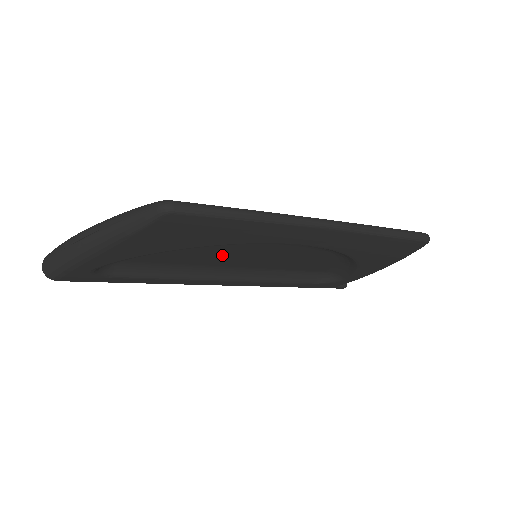
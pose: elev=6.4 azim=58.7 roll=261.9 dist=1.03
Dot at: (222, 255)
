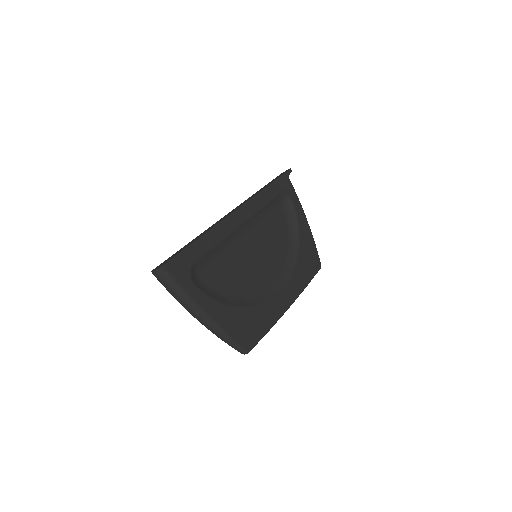
Dot at: occluded
